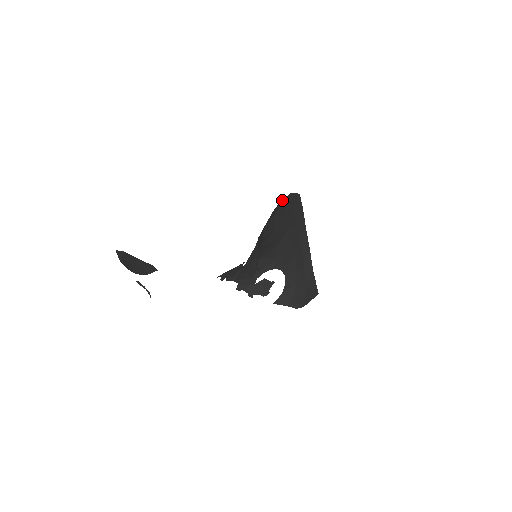
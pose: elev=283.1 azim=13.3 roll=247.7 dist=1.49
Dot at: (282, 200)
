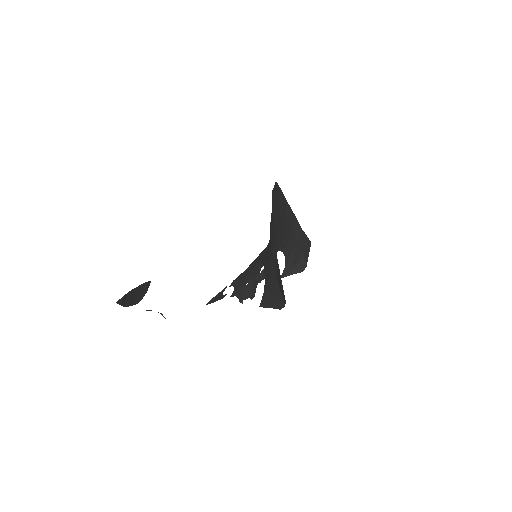
Dot at: occluded
